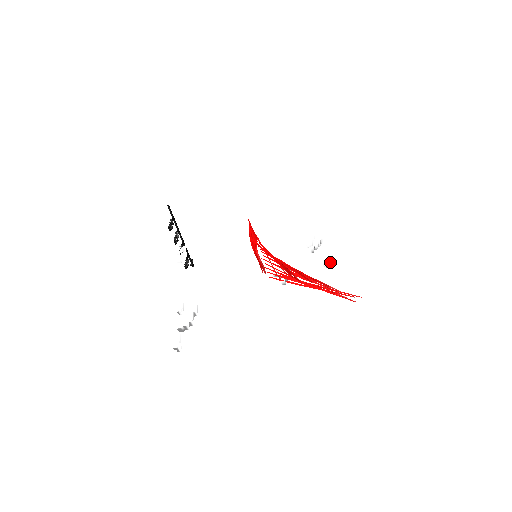
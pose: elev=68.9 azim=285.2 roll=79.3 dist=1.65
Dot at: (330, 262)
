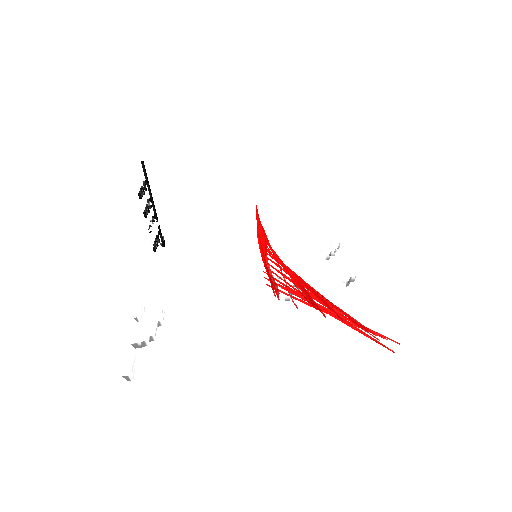
Dot at: (352, 279)
